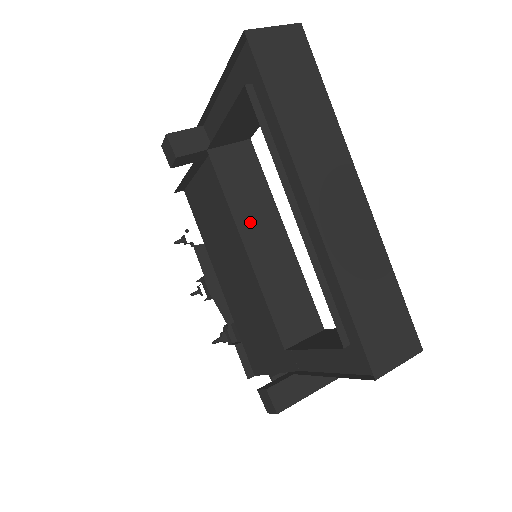
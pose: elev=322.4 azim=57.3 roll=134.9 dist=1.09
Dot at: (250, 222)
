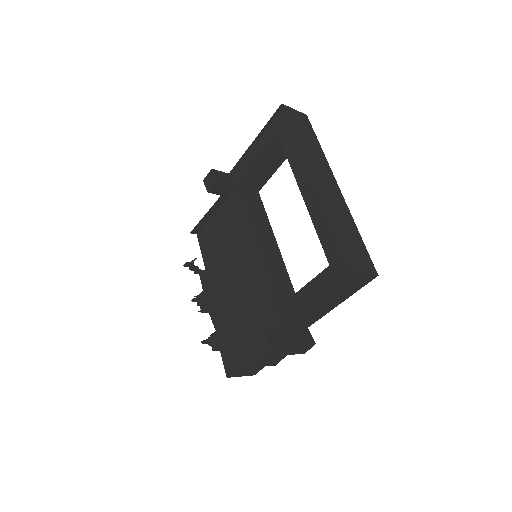
Dot at: (256, 230)
